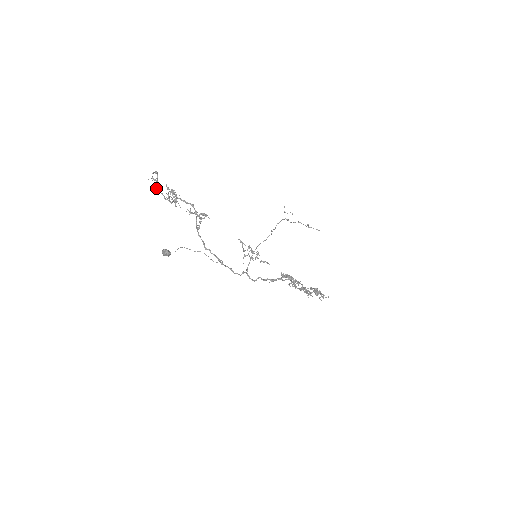
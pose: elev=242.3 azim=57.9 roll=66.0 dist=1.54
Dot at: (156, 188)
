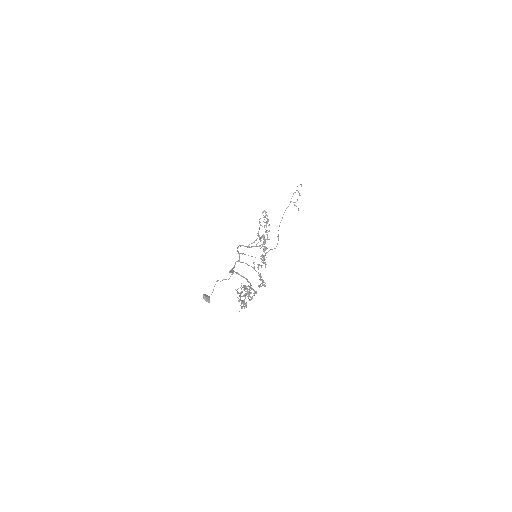
Dot at: occluded
